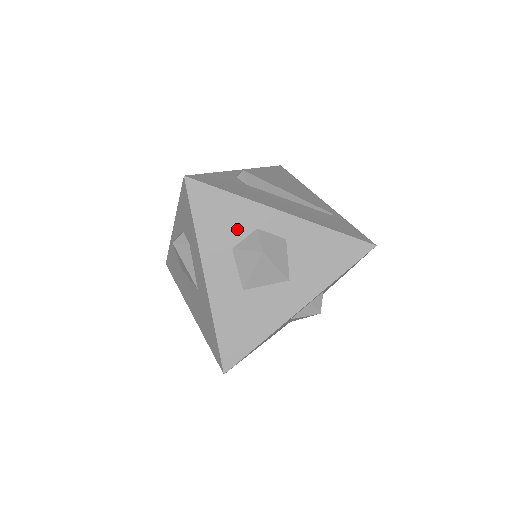
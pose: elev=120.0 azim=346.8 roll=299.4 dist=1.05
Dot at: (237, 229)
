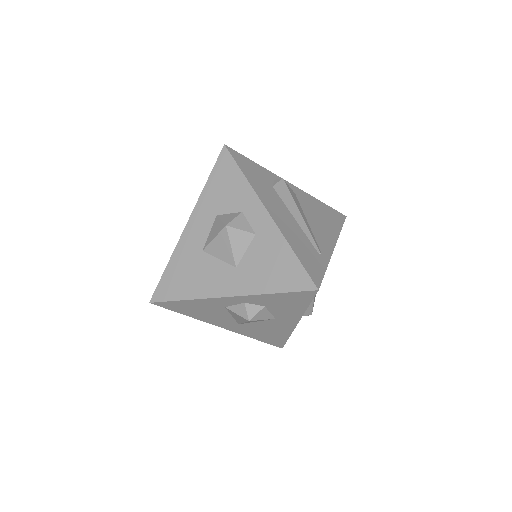
Dot at: (230, 203)
